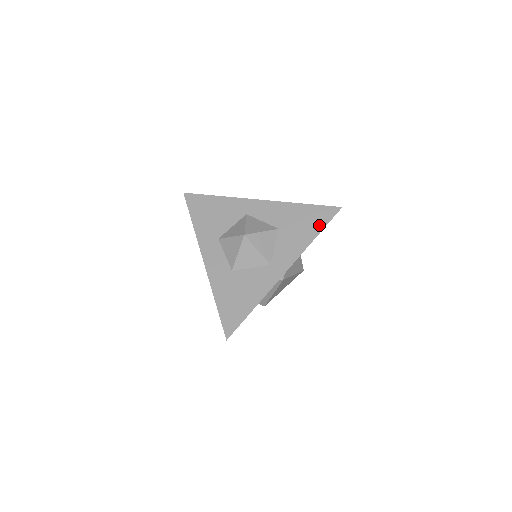
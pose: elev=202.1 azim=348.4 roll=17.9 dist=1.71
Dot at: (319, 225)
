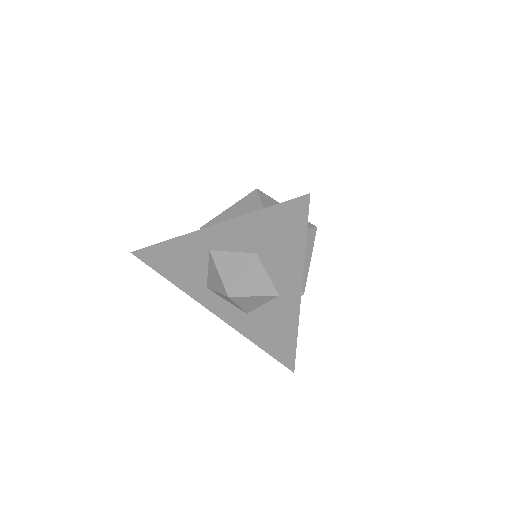
Dot at: (298, 231)
